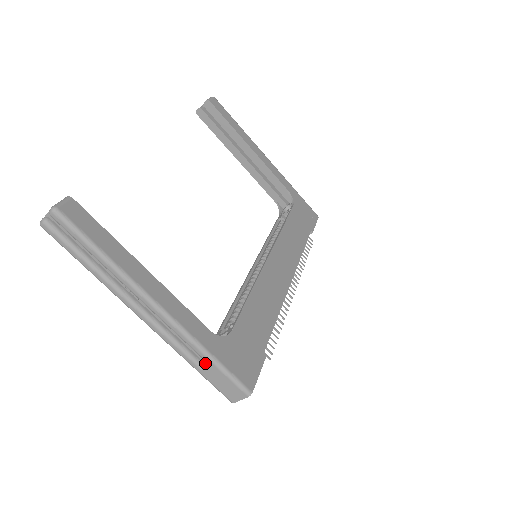
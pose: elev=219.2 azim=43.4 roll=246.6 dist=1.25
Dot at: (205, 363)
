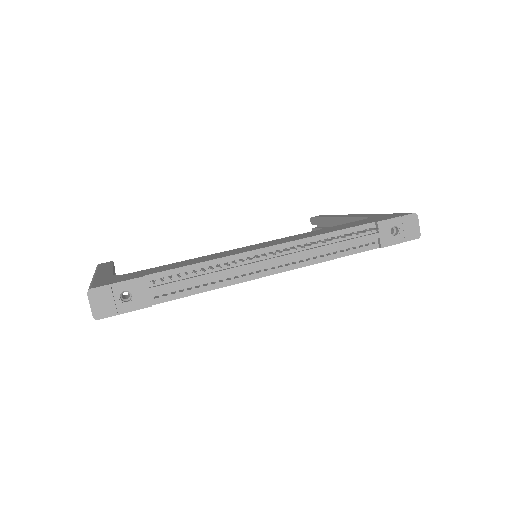
Dot at: occluded
